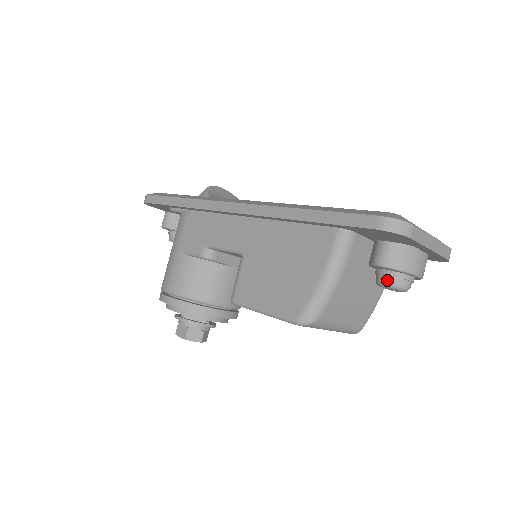
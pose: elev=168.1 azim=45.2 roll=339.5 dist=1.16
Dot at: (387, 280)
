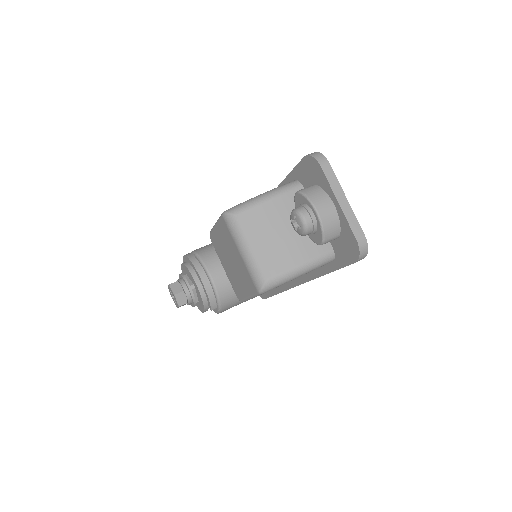
Dot at: (295, 208)
